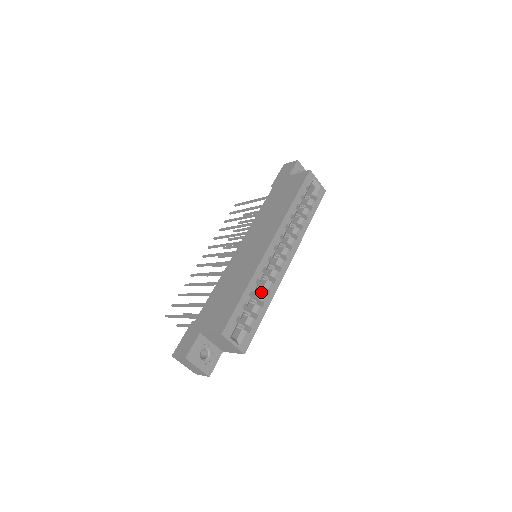
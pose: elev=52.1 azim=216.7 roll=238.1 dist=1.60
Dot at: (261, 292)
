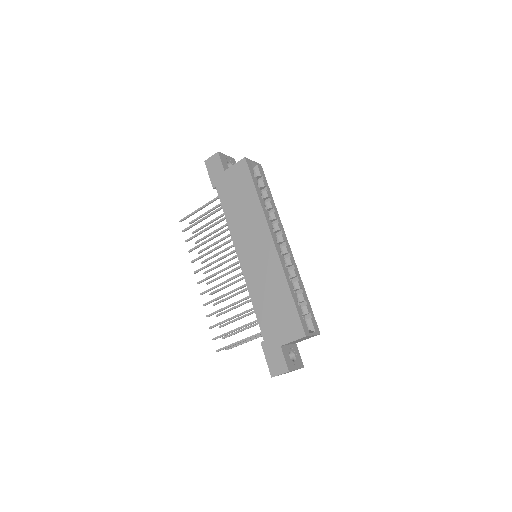
Dot at: (294, 283)
